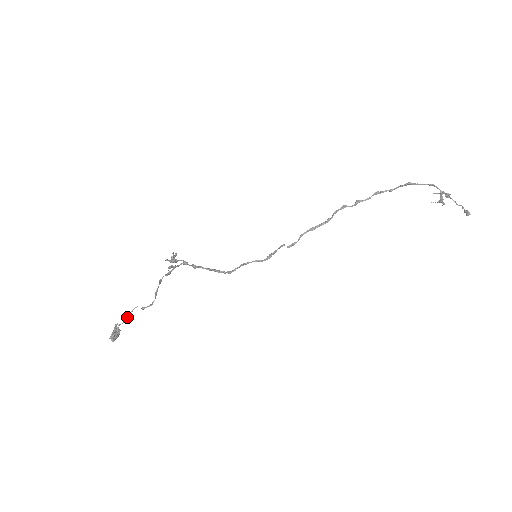
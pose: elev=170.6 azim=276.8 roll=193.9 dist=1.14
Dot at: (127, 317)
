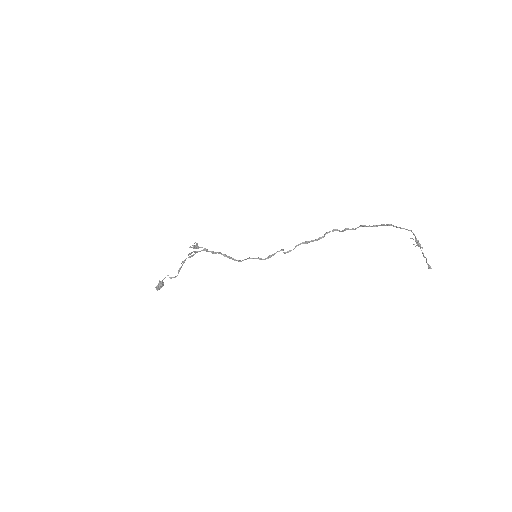
Dot at: occluded
